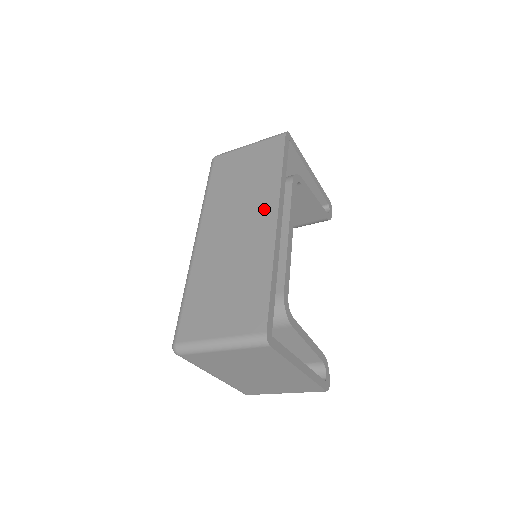
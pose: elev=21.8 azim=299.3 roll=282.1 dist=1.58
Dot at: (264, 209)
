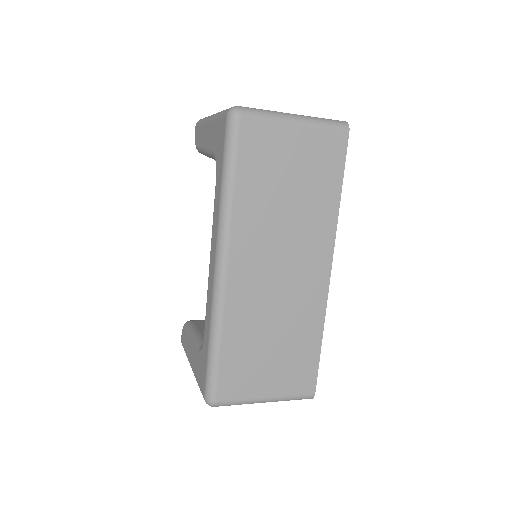
Dot at: (317, 252)
